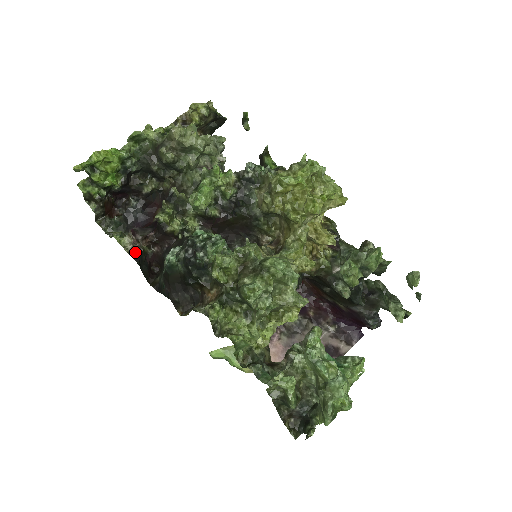
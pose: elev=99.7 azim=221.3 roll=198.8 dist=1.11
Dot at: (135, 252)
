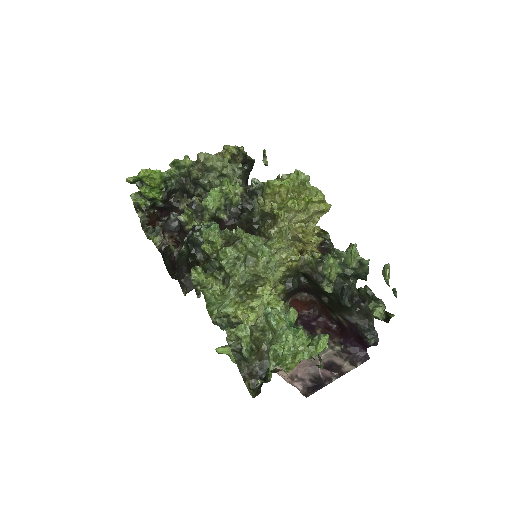
Dot at: (161, 246)
